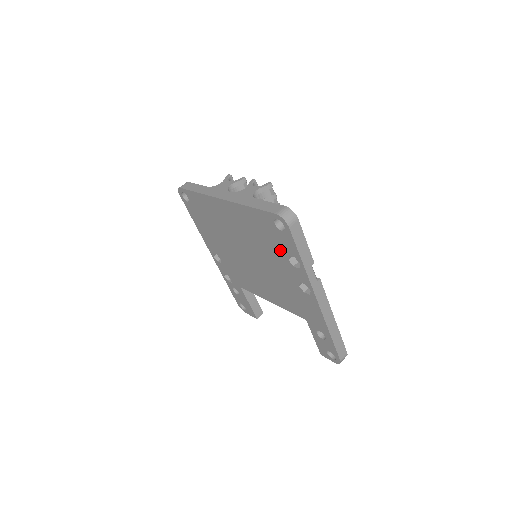
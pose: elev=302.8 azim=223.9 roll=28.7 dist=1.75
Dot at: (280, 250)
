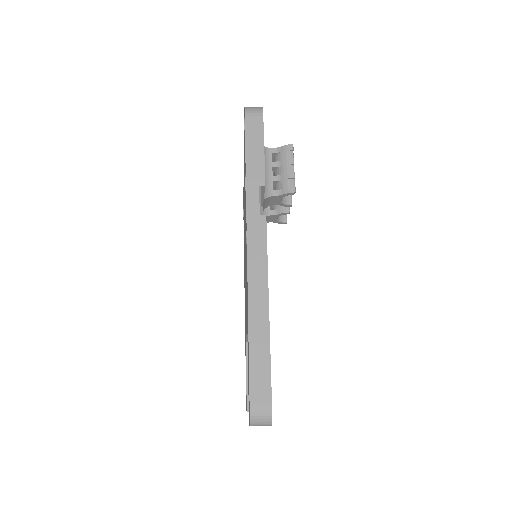
Dot at: occluded
